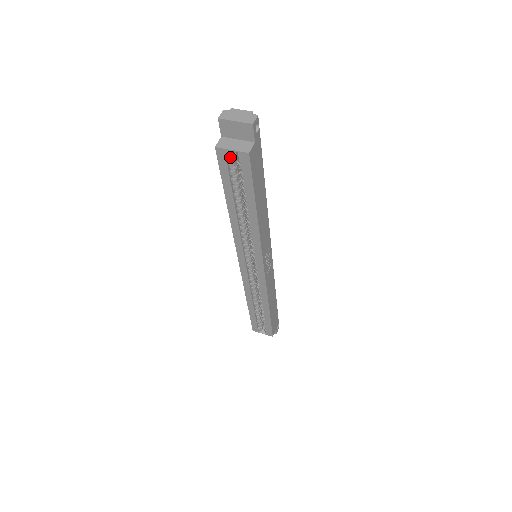
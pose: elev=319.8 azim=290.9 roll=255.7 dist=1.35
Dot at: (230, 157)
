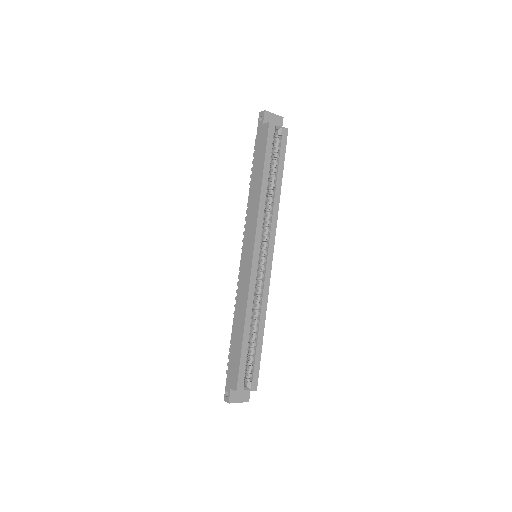
Dot at: occluded
